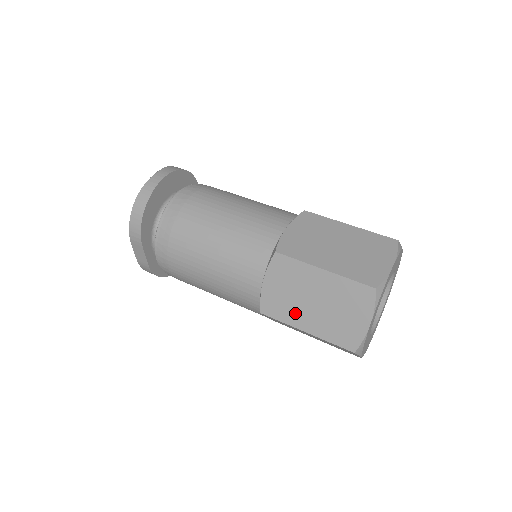
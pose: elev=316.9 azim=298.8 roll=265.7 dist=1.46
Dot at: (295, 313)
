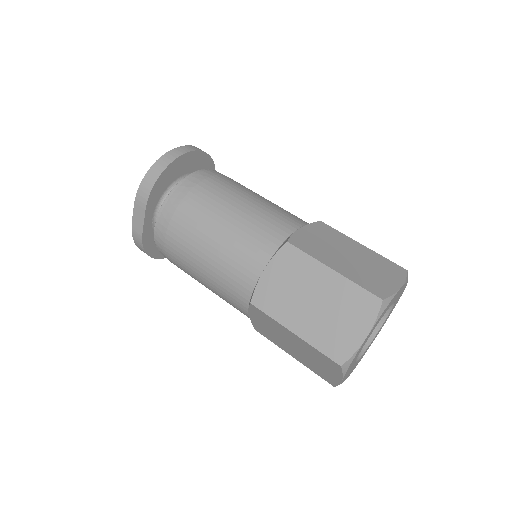
Dot at: (288, 310)
